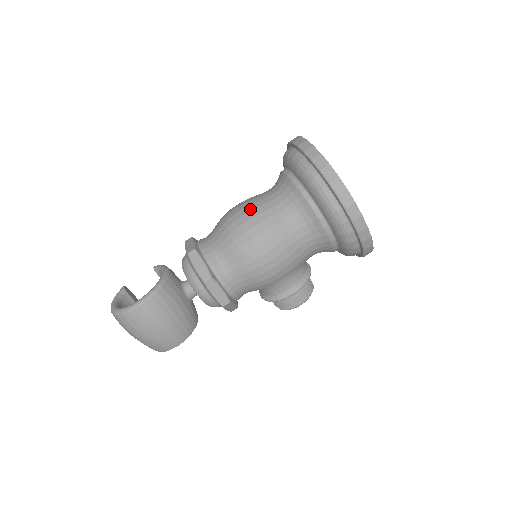
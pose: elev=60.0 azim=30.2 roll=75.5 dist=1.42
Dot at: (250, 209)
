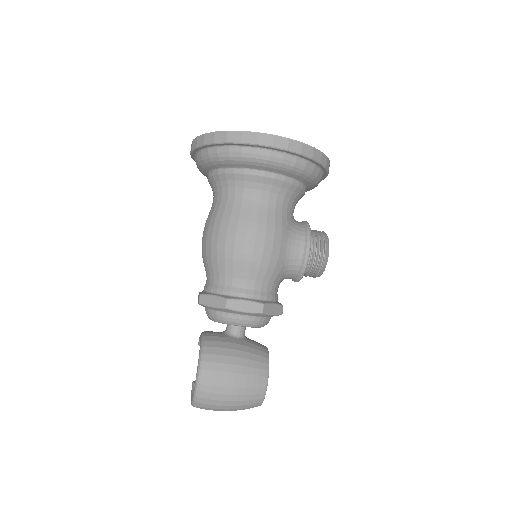
Dot at: (208, 225)
